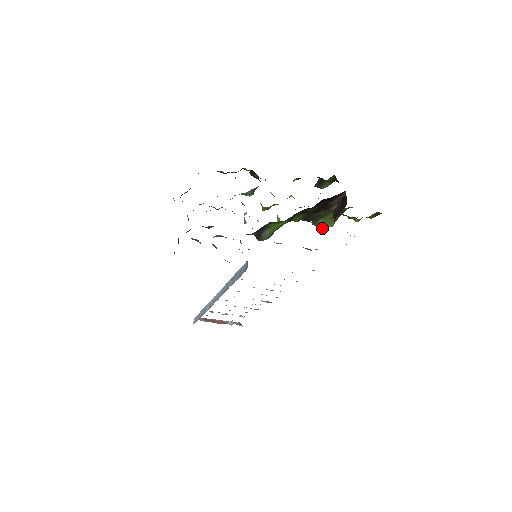
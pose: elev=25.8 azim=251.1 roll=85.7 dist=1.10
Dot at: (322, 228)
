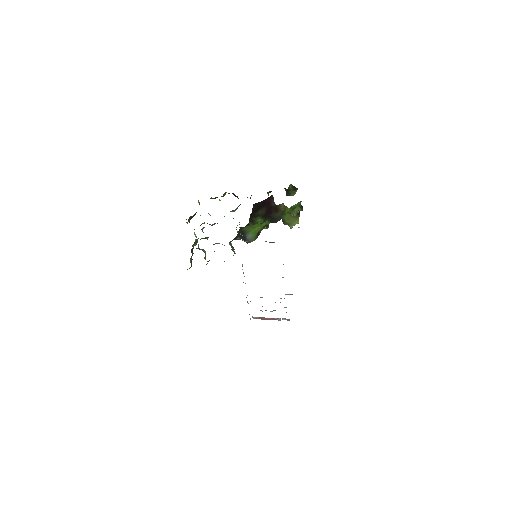
Dot at: (291, 226)
